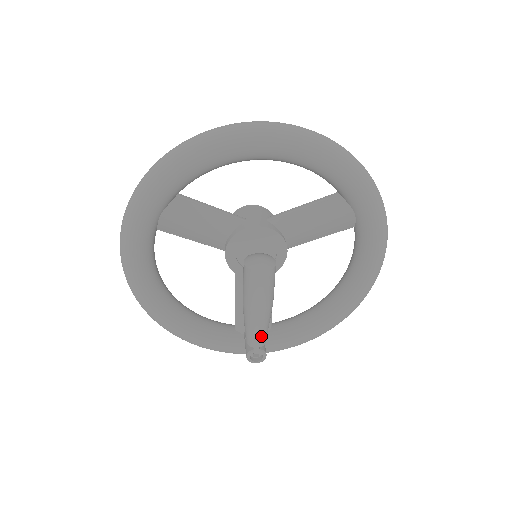
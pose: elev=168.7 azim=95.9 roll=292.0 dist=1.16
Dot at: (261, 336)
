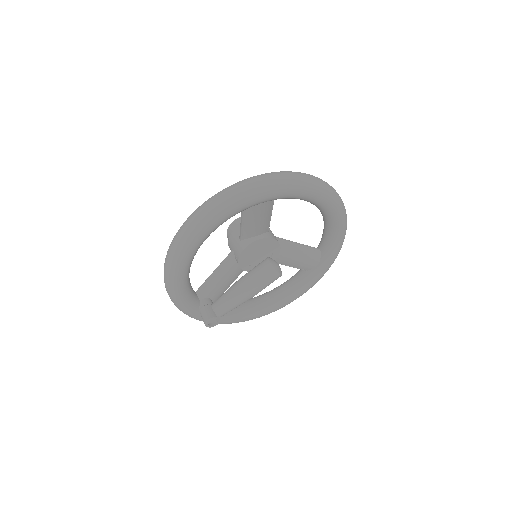
Dot at: occluded
